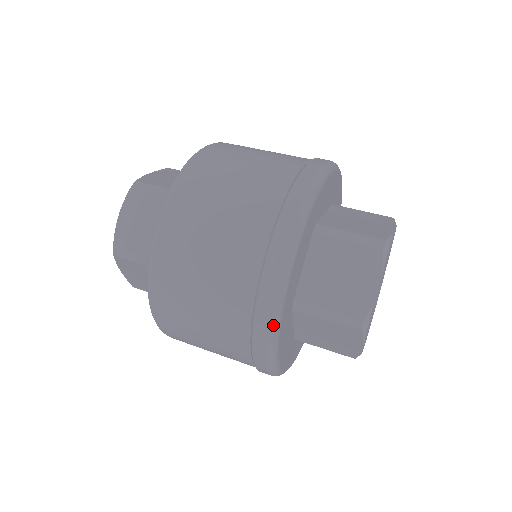
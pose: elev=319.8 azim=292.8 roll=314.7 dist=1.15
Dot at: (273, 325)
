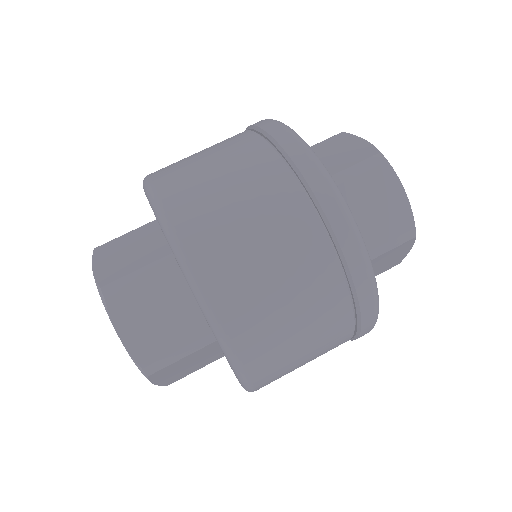
Dot at: (376, 292)
